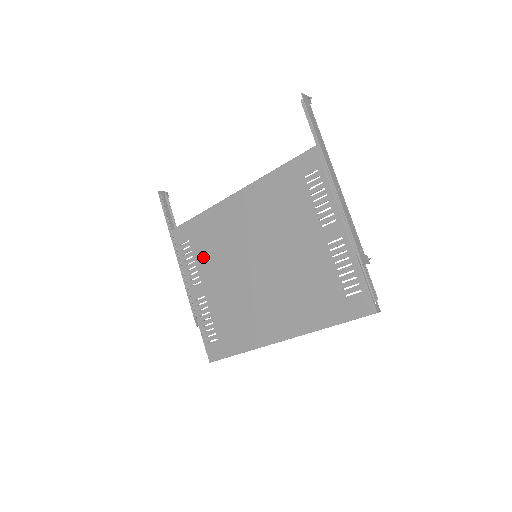
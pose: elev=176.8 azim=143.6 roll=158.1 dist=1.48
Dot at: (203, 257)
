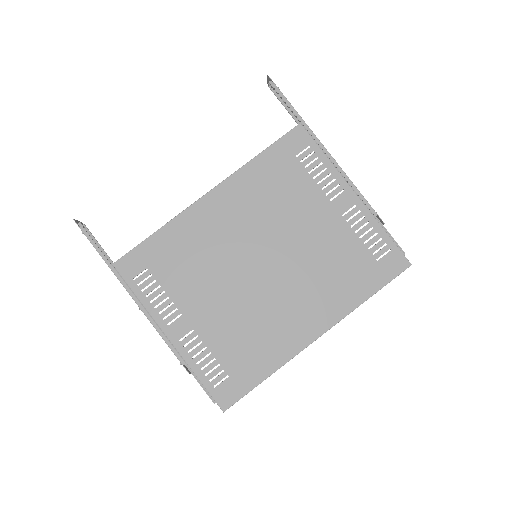
Dot at: (178, 282)
